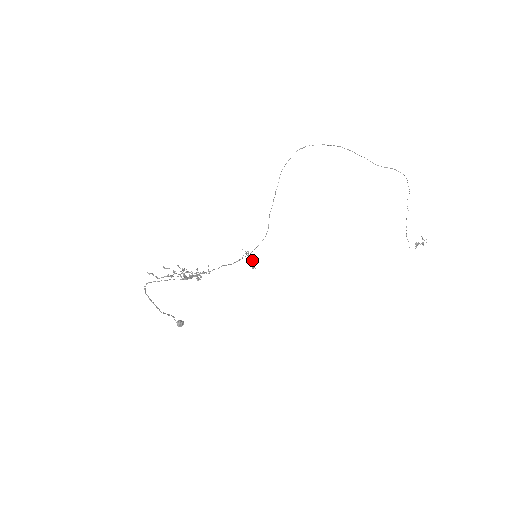
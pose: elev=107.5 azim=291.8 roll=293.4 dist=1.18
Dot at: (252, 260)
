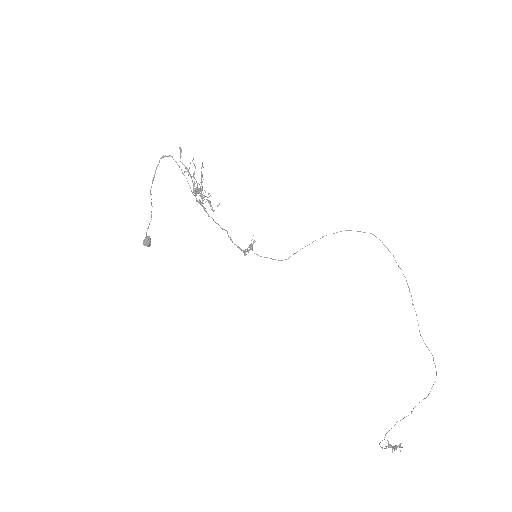
Dot at: (250, 249)
